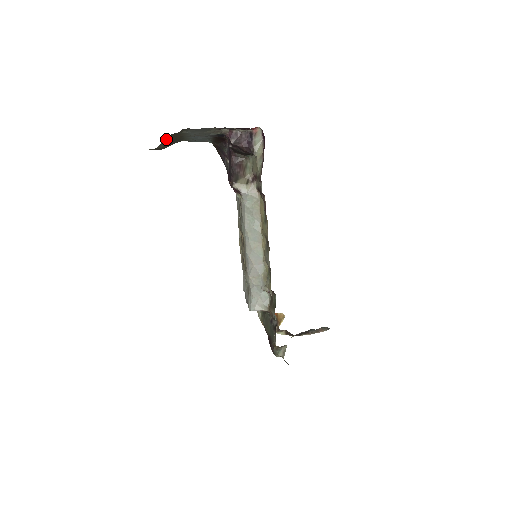
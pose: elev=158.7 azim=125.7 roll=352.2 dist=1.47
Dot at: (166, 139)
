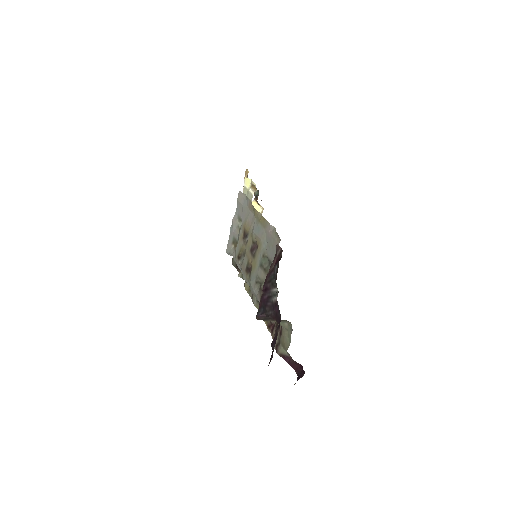
Dot at: occluded
